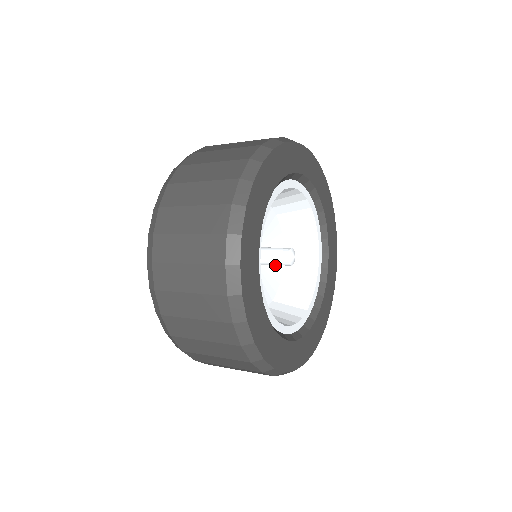
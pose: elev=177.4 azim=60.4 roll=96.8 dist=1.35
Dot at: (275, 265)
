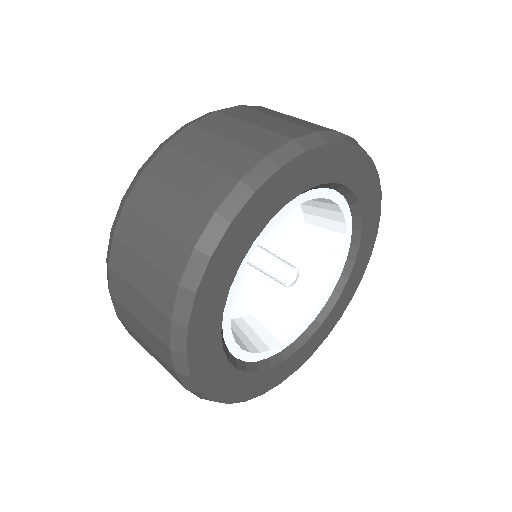
Dot at: (285, 259)
